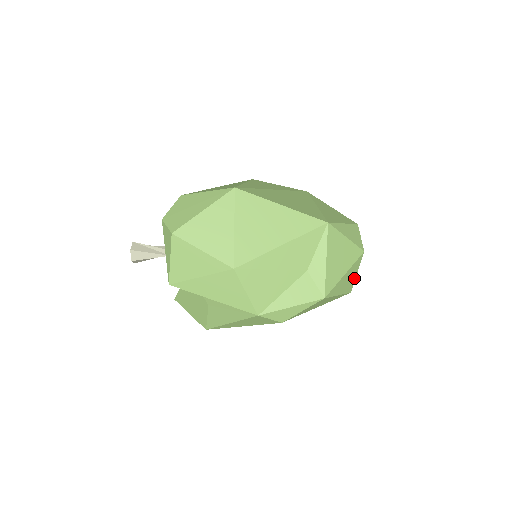
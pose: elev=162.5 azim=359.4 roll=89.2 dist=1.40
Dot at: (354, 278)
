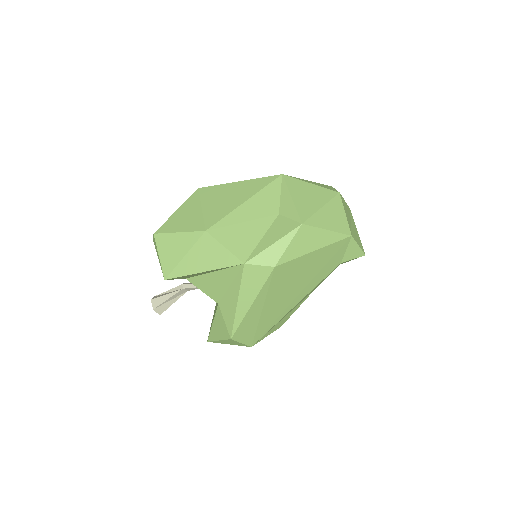
Dot at: (344, 219)
